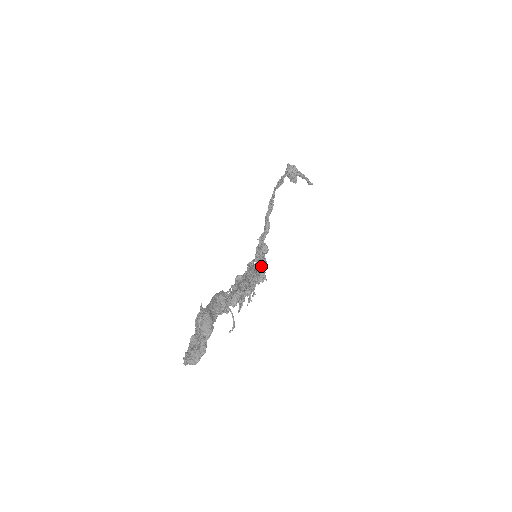
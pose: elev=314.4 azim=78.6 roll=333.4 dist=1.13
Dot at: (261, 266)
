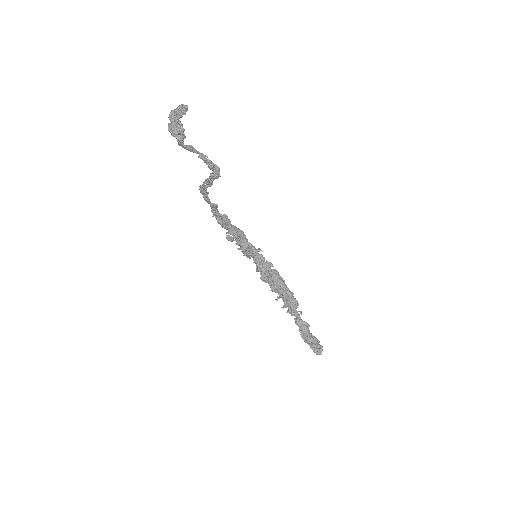
Dot at: (273, 266)
